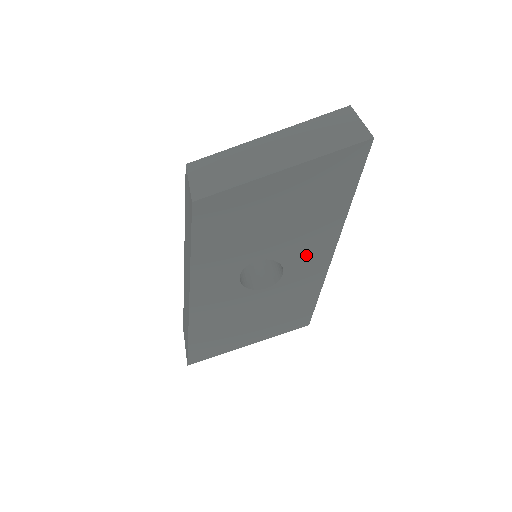
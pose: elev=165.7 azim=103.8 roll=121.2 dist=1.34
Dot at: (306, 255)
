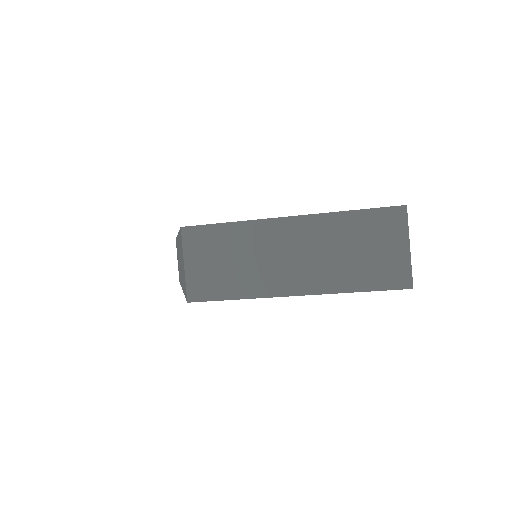
Dot at: occluded
